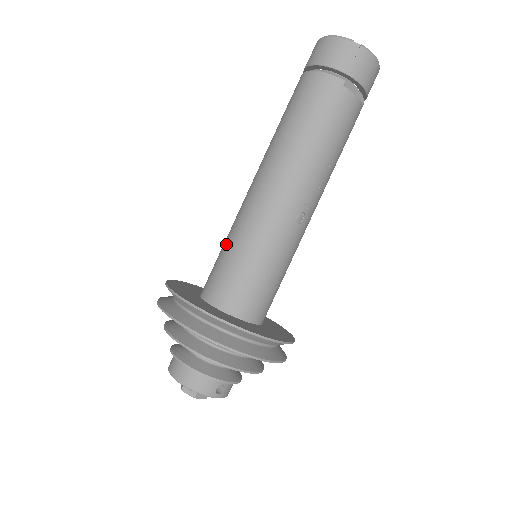
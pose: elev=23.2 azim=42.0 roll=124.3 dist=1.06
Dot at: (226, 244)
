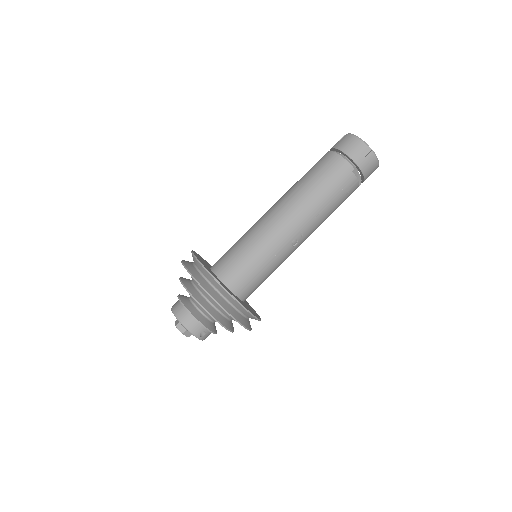
Dot at: (241, 241)
